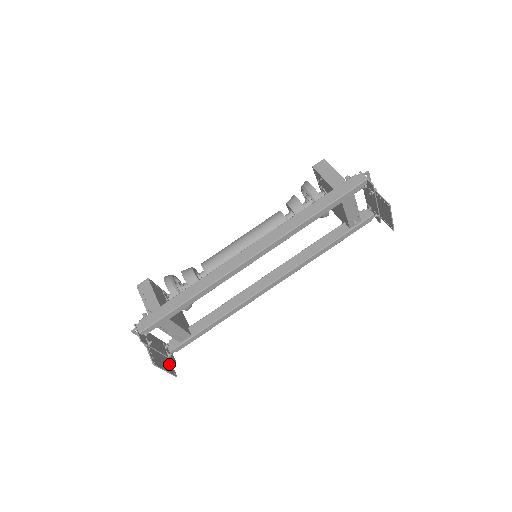
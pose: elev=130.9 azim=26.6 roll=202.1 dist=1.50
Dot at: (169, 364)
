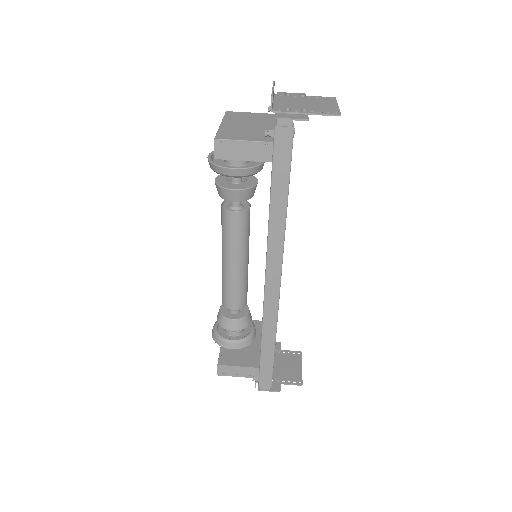
Dot at: (289, 356)
